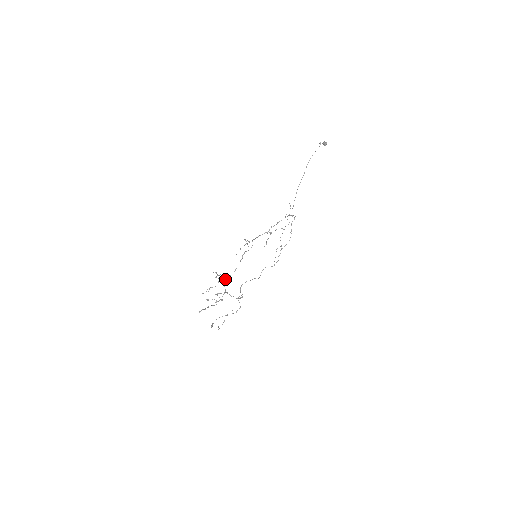
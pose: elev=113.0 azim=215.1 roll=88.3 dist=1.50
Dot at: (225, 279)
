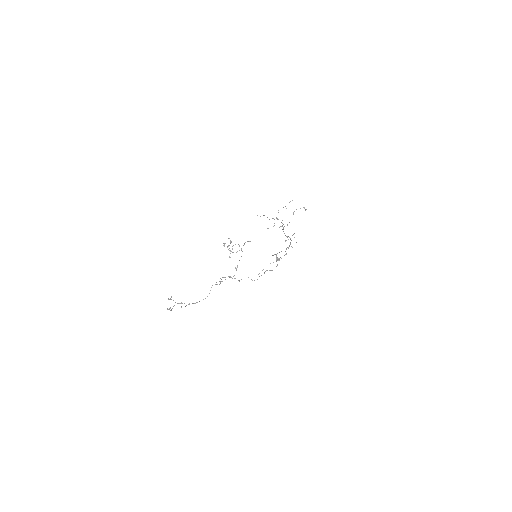
Dot at: occluded
